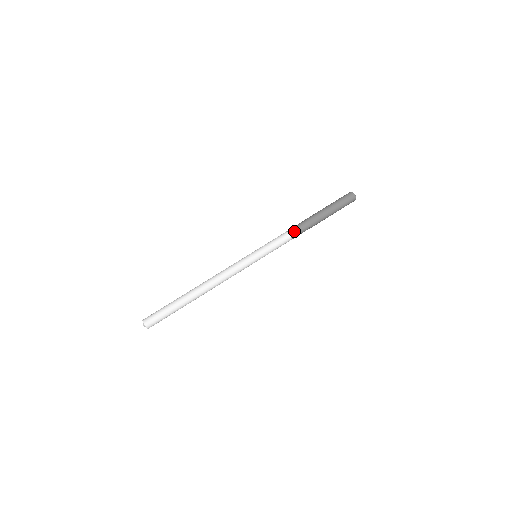
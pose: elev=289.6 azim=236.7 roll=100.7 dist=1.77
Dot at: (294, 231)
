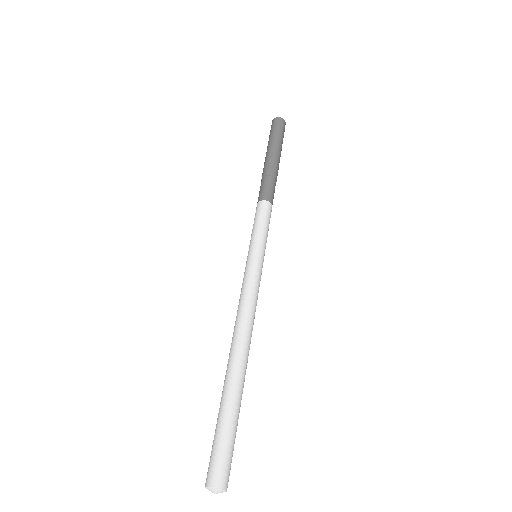
Dot at: (268, 194)
